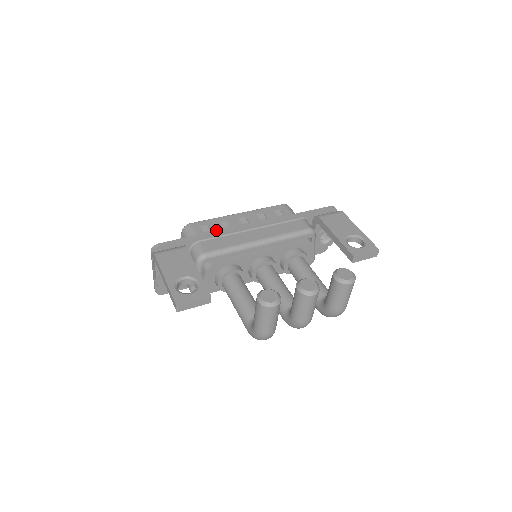
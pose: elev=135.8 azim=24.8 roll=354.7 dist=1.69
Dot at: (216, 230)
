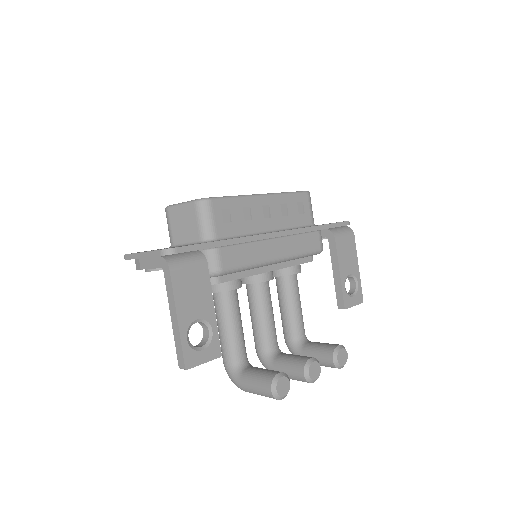
Dot at: (237, 223)
